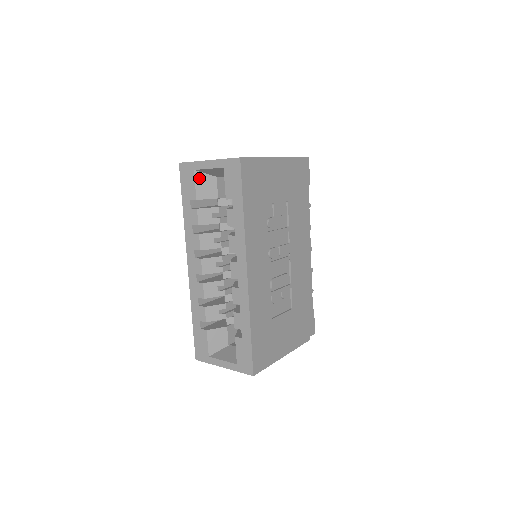
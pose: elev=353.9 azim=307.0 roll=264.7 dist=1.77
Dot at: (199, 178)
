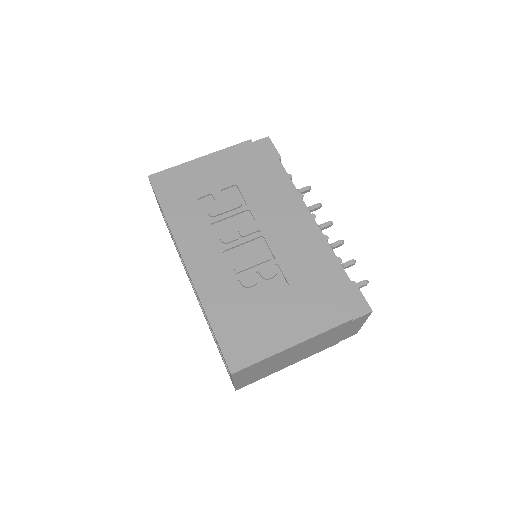
Dot at: occluded
